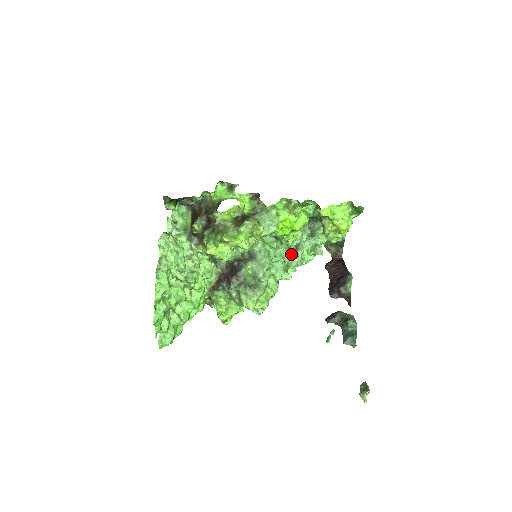
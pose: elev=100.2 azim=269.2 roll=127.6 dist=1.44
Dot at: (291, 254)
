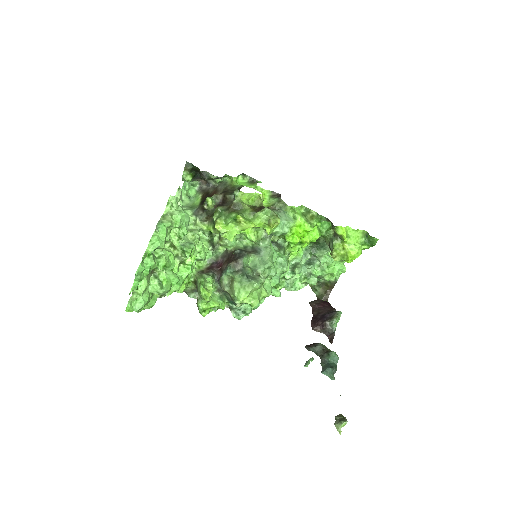
Dot at: occluded
